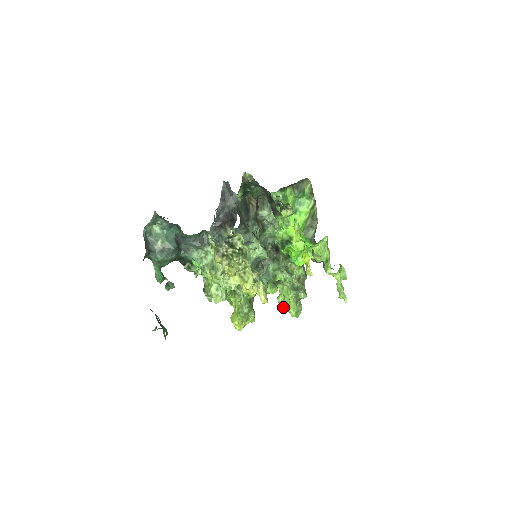
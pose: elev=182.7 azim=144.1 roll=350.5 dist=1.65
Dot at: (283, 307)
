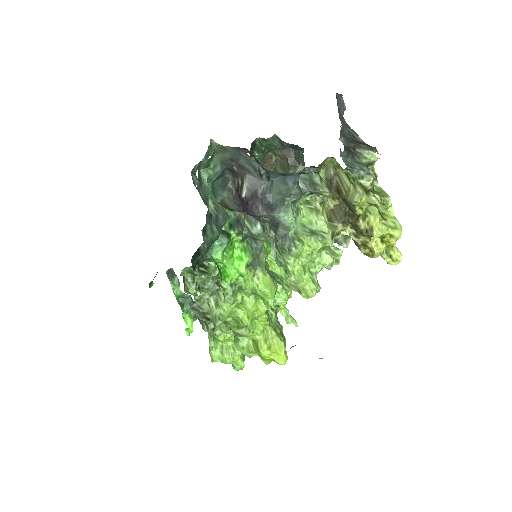
Dot at: (230, 357)
